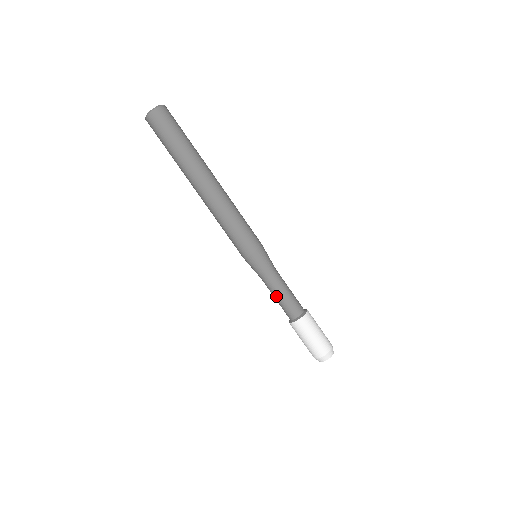
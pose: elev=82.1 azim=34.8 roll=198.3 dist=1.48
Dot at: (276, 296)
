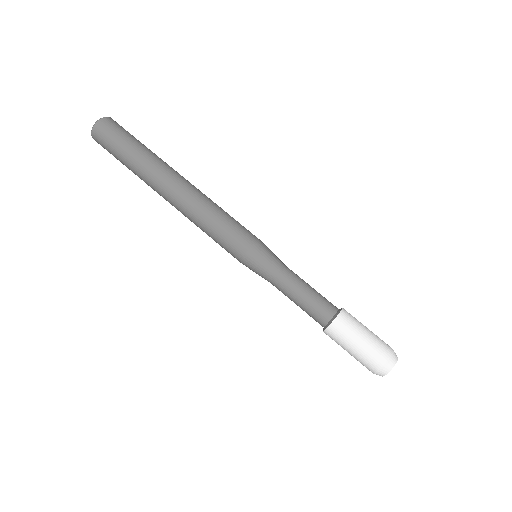
Dot at: (293, 300)
